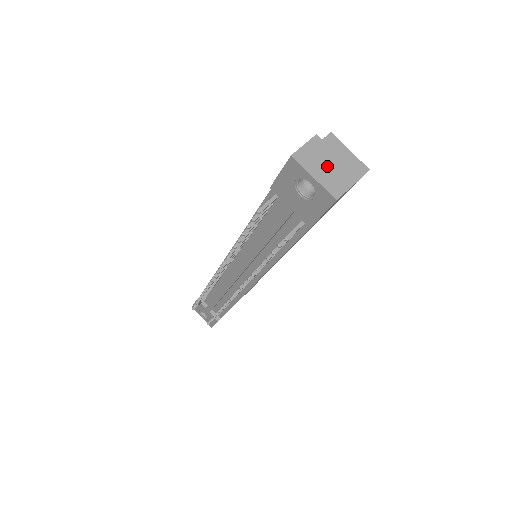
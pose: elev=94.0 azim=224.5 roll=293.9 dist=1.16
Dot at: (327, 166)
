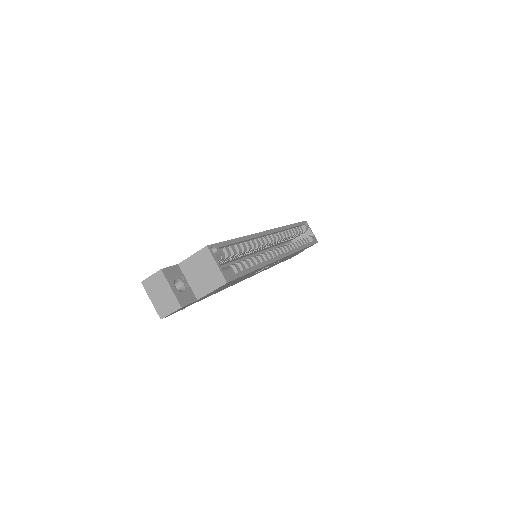
Dot at: (161, 294)
